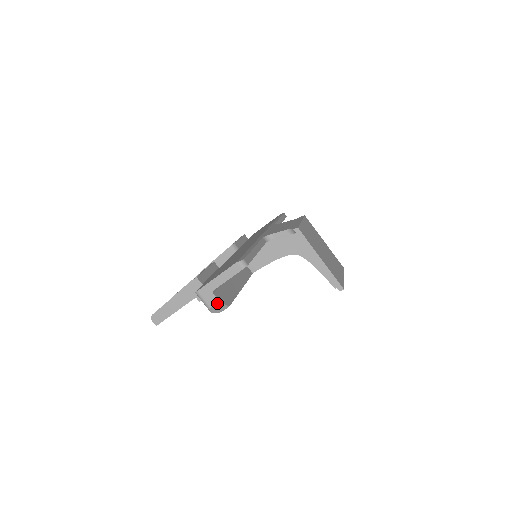
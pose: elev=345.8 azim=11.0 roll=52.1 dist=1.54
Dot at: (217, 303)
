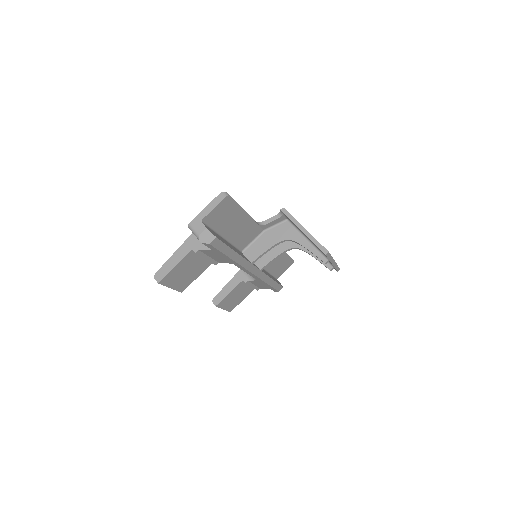
Dot at: (205, 230)
